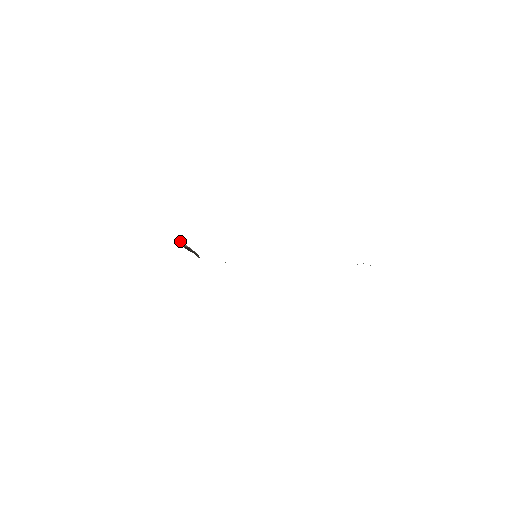
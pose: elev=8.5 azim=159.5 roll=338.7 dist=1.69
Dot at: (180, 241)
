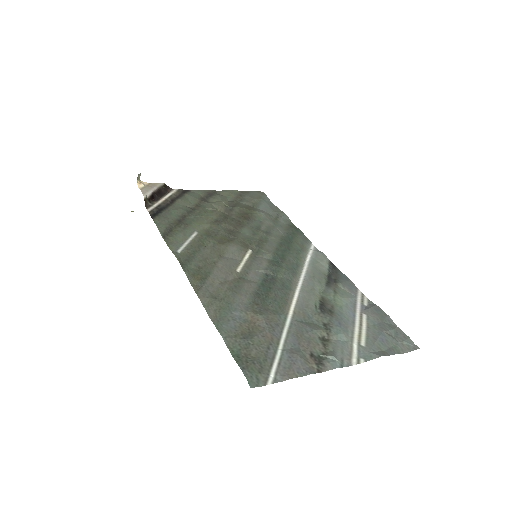
Dot at: (137, 178)
